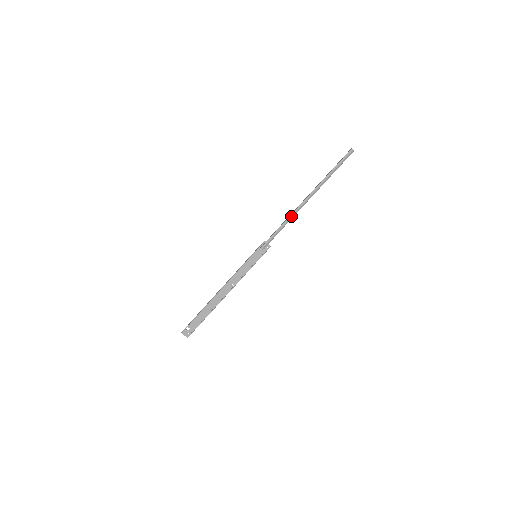
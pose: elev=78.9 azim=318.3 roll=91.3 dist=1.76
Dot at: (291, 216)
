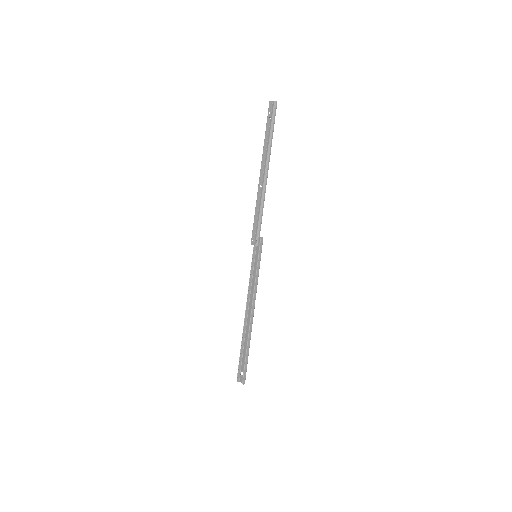
Dot at: (261, 197)
